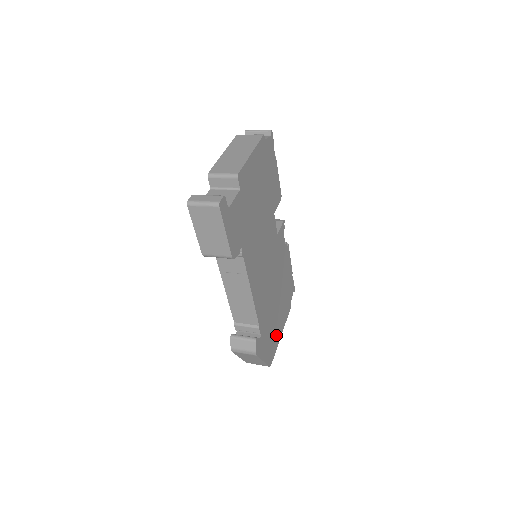
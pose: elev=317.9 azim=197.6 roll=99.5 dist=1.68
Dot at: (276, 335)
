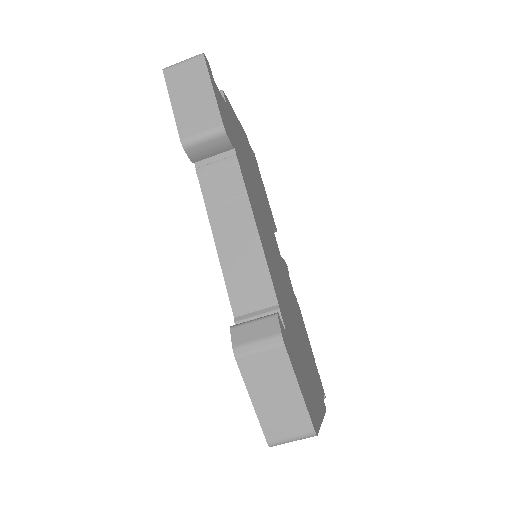
Dot at: (312, 398)
